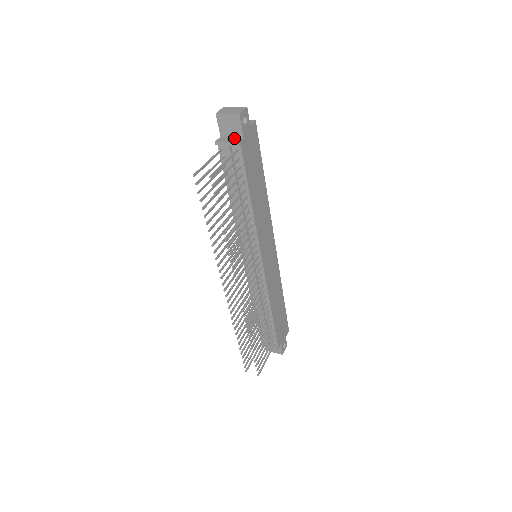
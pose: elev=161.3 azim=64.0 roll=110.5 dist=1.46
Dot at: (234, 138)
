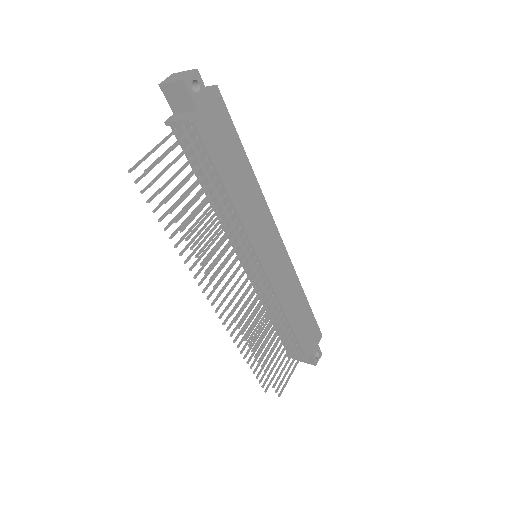
Dot at: (186, 113)
